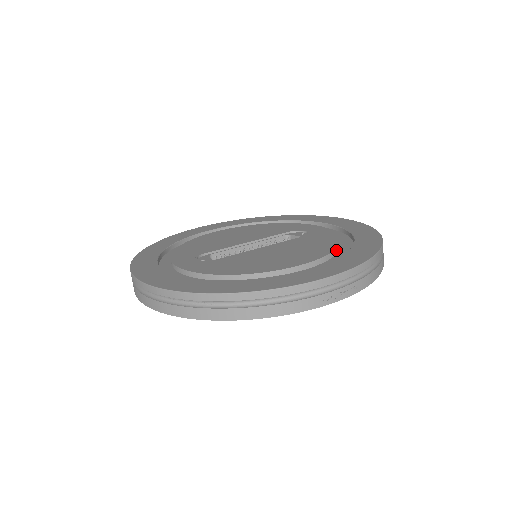
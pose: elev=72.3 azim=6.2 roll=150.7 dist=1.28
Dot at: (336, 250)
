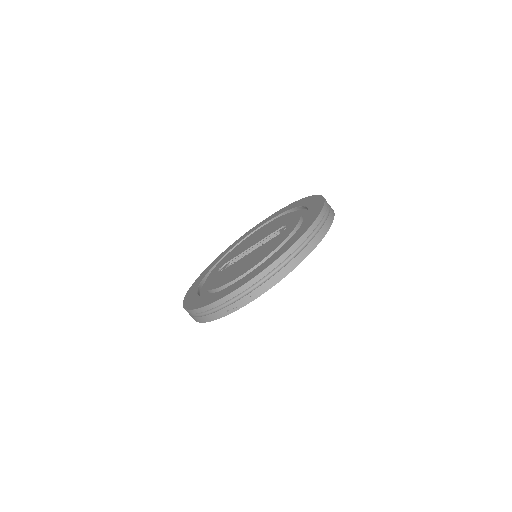
Dot at: (269, 256)
